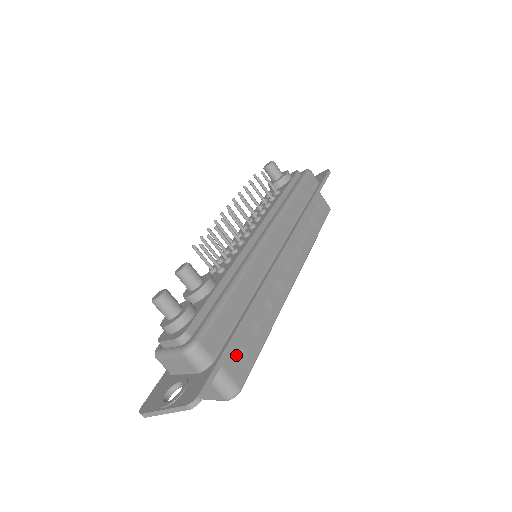
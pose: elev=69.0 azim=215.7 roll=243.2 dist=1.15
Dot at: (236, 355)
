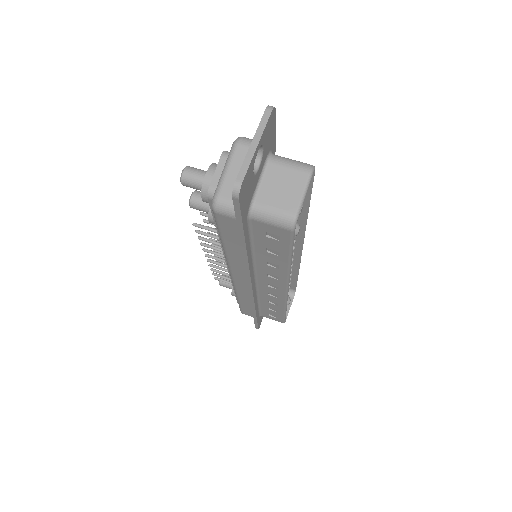
Dot at: occluded
